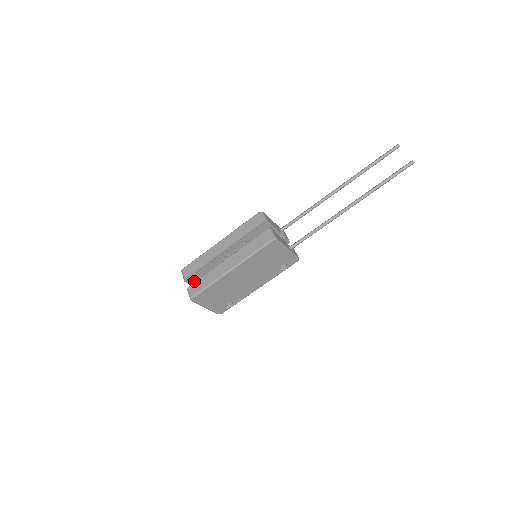
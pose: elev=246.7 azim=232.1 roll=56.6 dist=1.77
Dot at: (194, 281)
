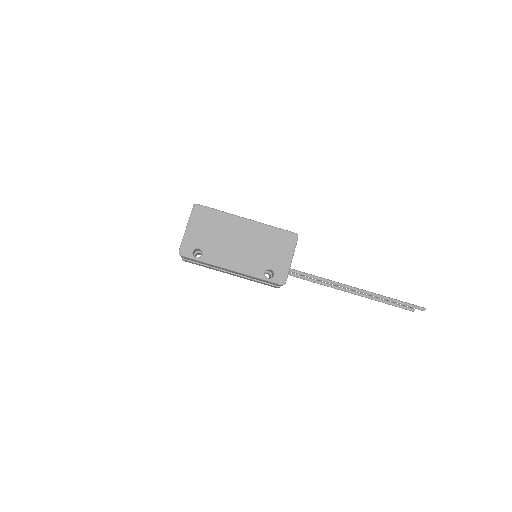
Dot at: occluded
